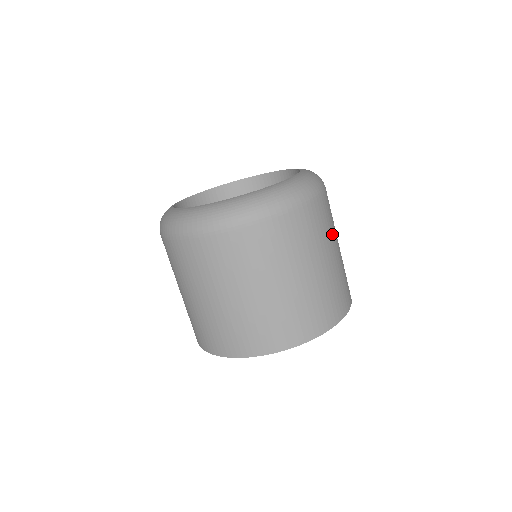
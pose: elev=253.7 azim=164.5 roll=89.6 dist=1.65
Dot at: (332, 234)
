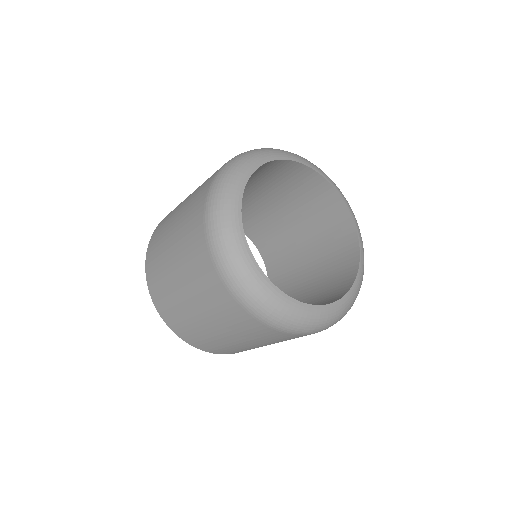
Dot at: occluded
